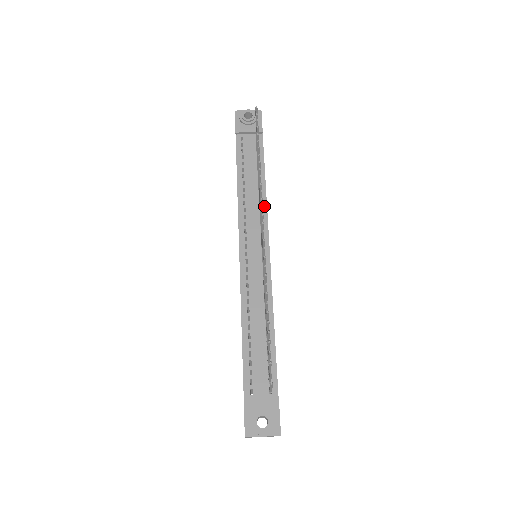
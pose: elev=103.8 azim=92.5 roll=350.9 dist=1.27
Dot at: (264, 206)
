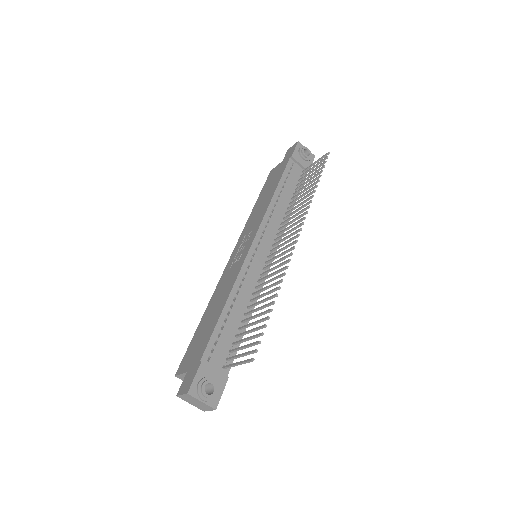
Dot at: occluded
